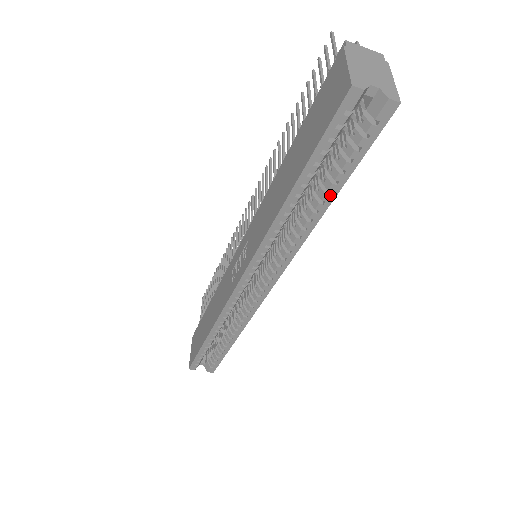
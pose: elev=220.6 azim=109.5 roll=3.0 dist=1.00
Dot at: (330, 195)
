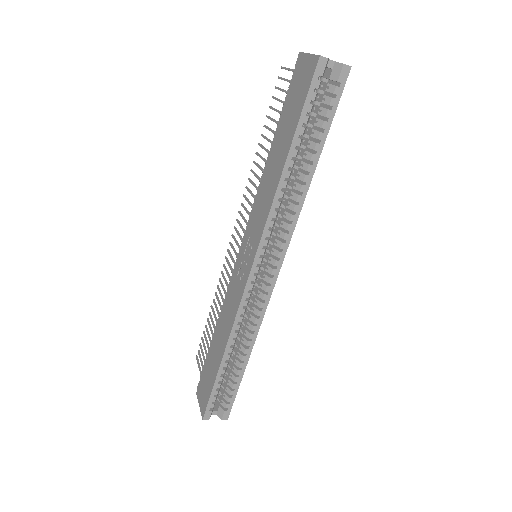
Dot at: (316, 155)
